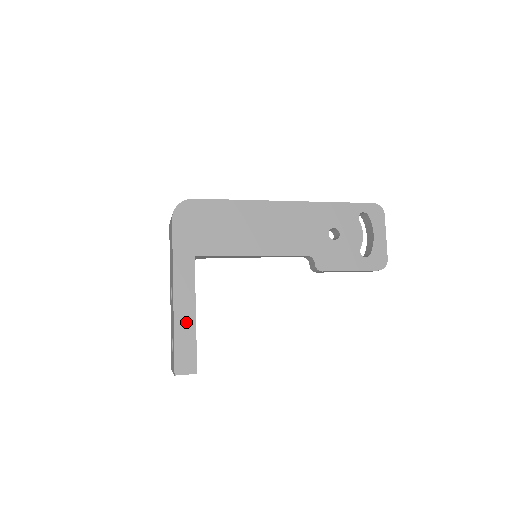
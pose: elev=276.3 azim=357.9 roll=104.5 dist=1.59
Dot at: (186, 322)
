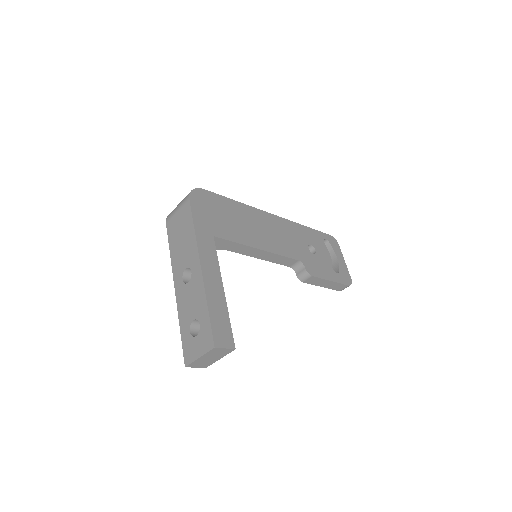
Dot at: (216, 294)
